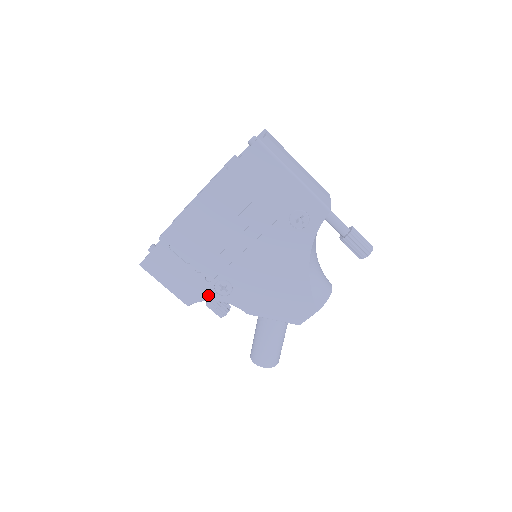
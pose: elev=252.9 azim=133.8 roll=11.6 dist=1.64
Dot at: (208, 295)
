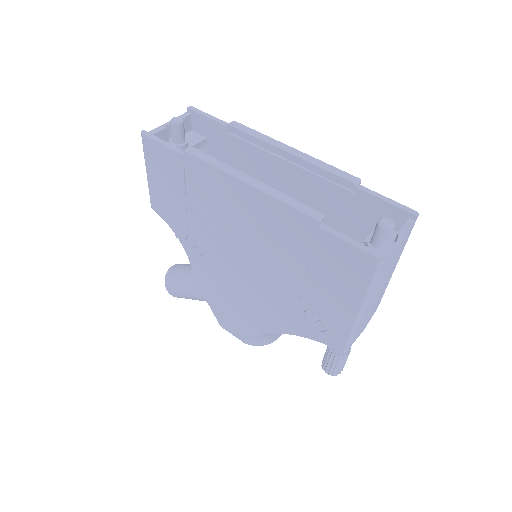
Dot at: (177, 230)
